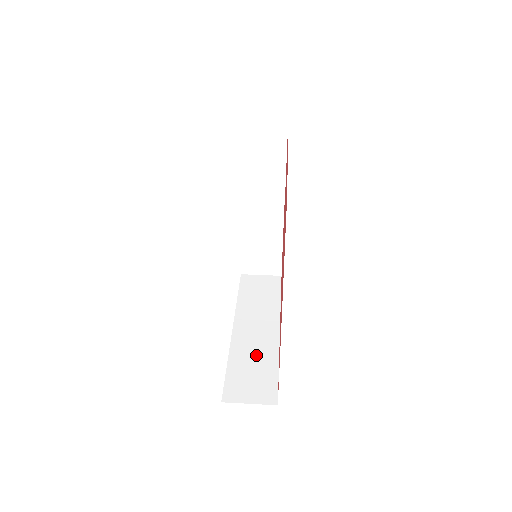
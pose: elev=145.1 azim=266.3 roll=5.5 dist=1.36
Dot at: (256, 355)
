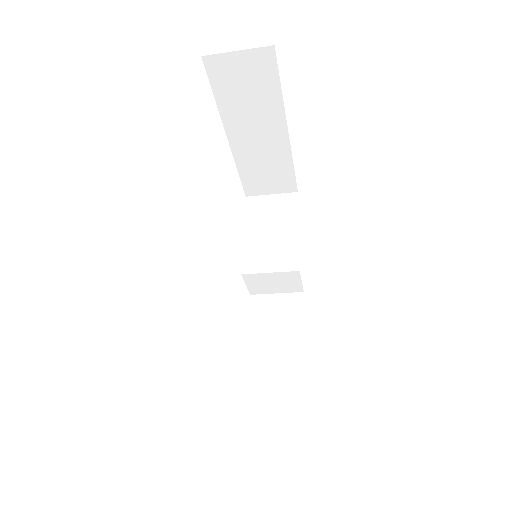
Dot at: occluded
